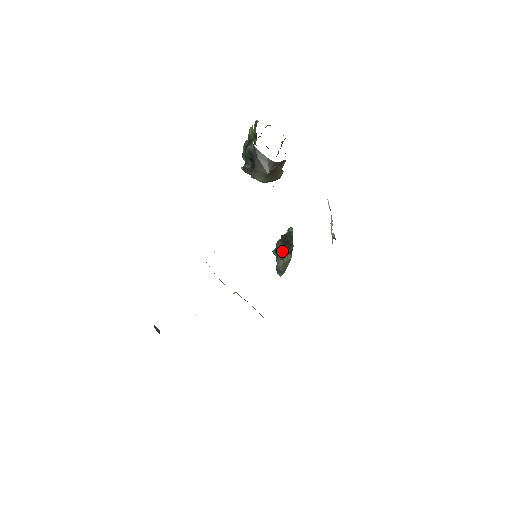
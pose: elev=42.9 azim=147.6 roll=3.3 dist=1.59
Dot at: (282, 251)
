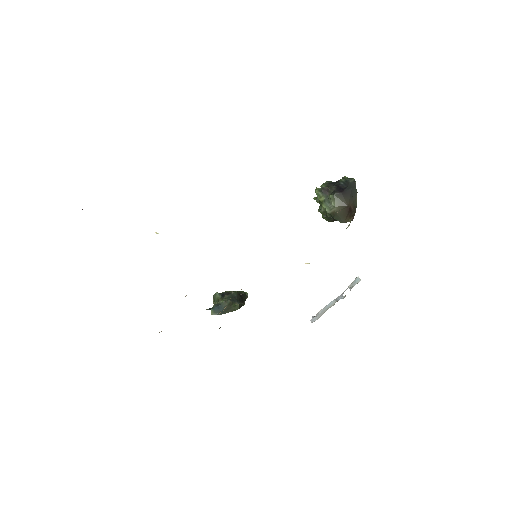
Dot at: (234, 297)
